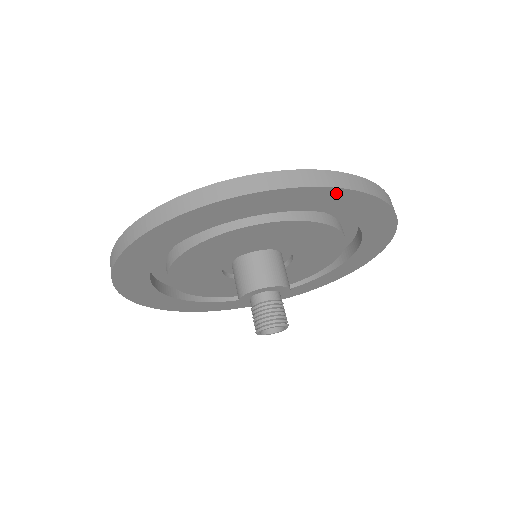
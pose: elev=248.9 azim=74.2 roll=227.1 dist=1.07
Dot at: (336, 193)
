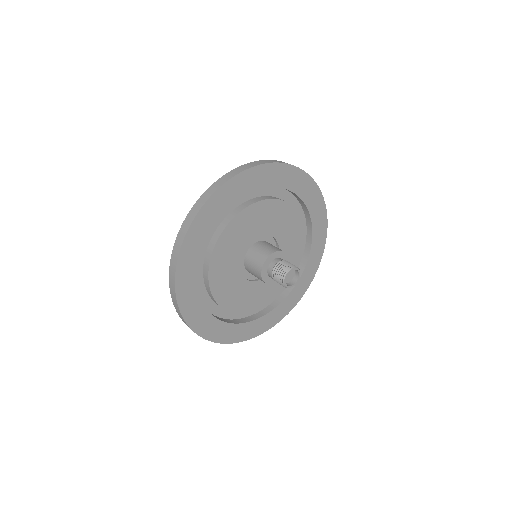
Dot at: (262, 169)
